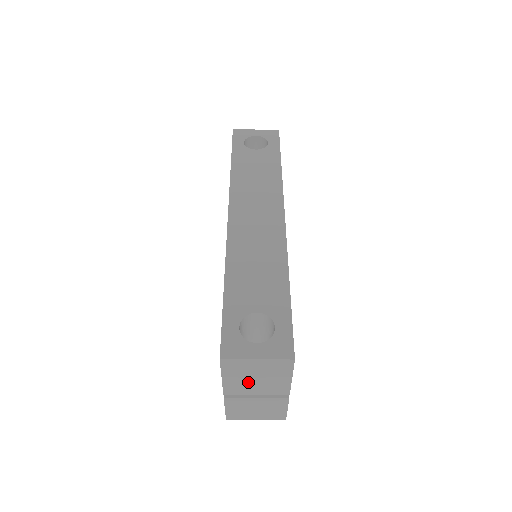
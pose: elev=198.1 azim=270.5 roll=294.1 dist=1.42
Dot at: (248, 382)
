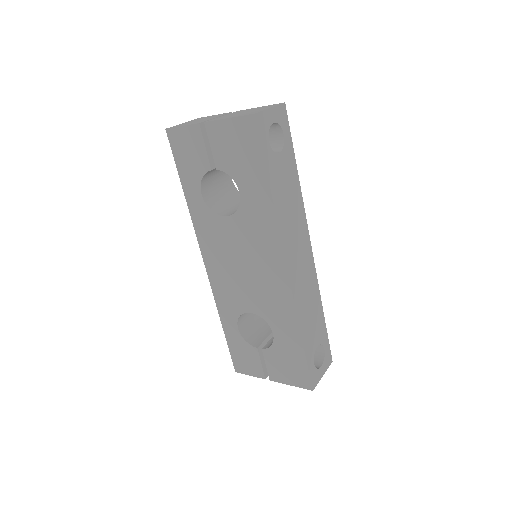
Dot at: occluded
